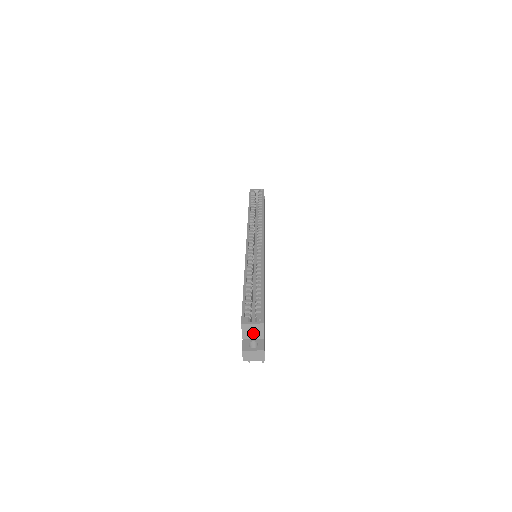
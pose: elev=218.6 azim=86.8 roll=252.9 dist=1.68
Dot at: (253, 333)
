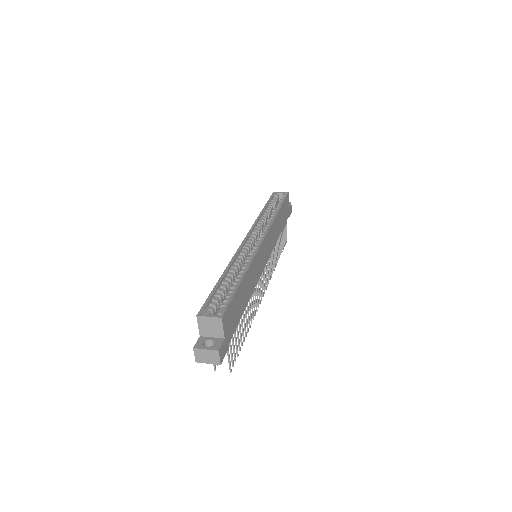
Dot at: (211, 329)
